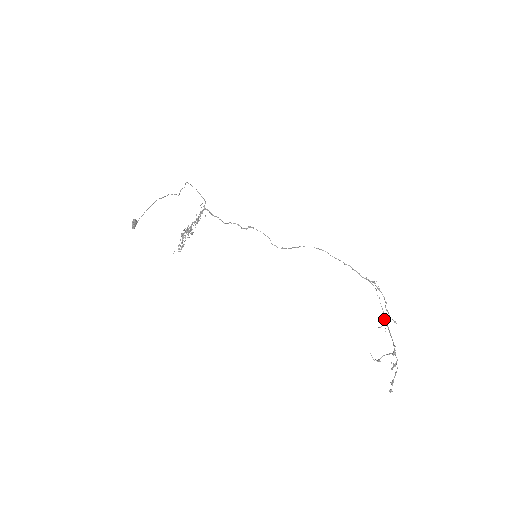
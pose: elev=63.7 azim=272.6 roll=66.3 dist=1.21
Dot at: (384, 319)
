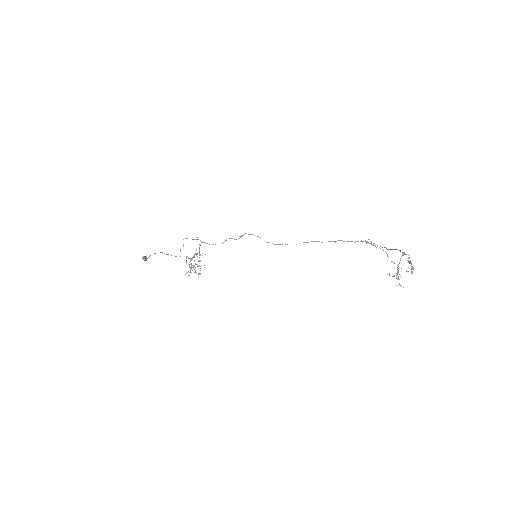
Dot at: (397, 275)
